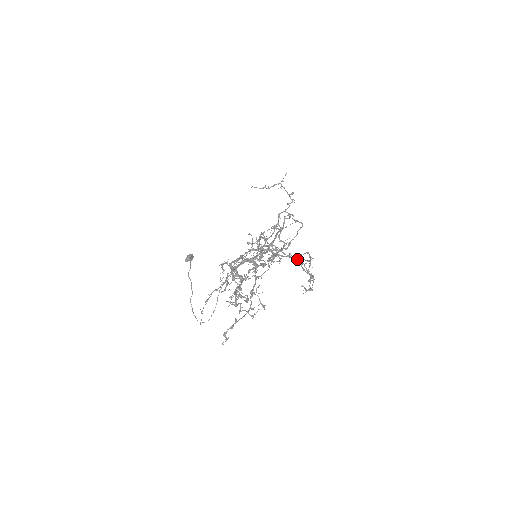
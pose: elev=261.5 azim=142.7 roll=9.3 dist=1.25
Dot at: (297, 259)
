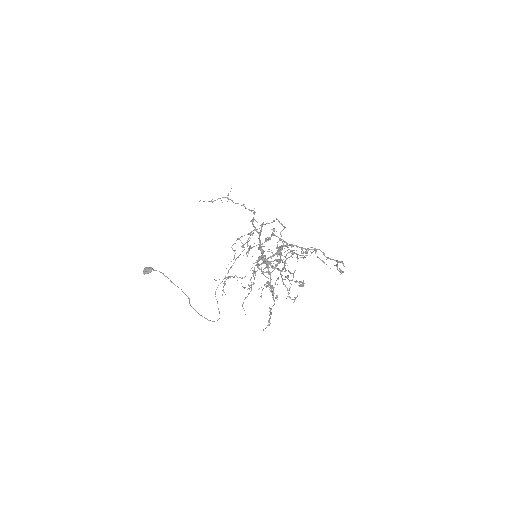
Dot at: (315, 251)
